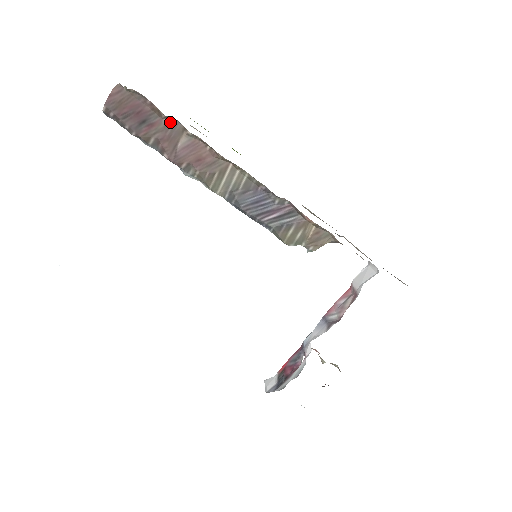
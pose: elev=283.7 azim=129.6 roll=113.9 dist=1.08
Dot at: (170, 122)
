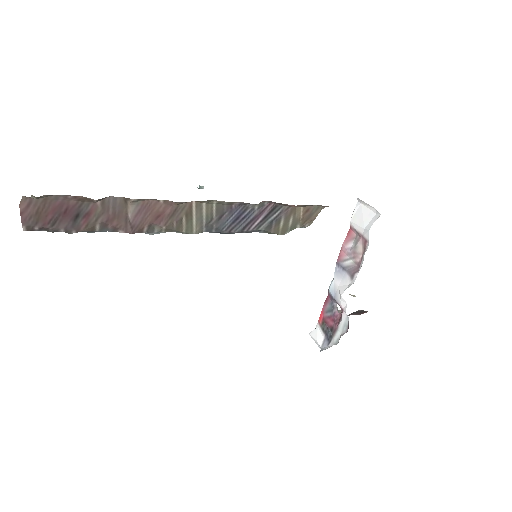
Dot at: (106, 201)
